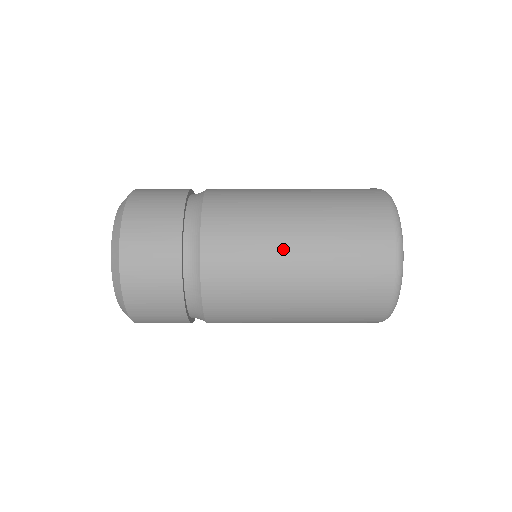
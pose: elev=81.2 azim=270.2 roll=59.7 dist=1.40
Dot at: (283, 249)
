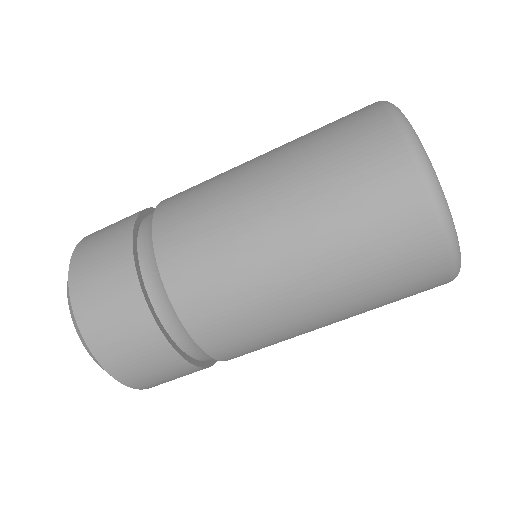
Dot at: (274, 268)
